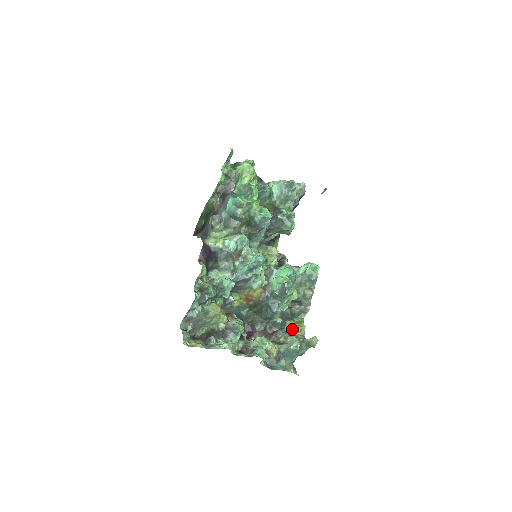
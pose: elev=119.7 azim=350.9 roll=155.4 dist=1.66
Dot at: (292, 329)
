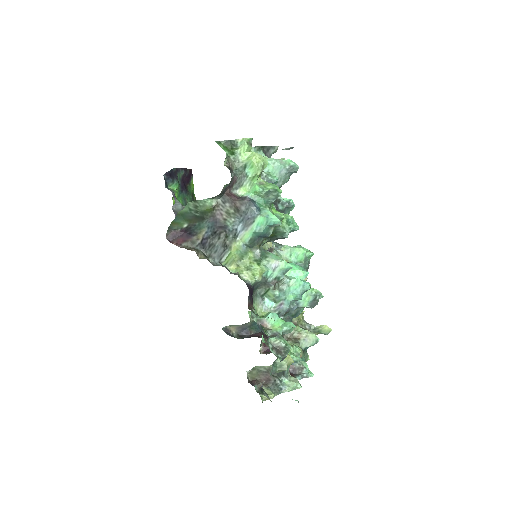
Dot at: (297, 319)
